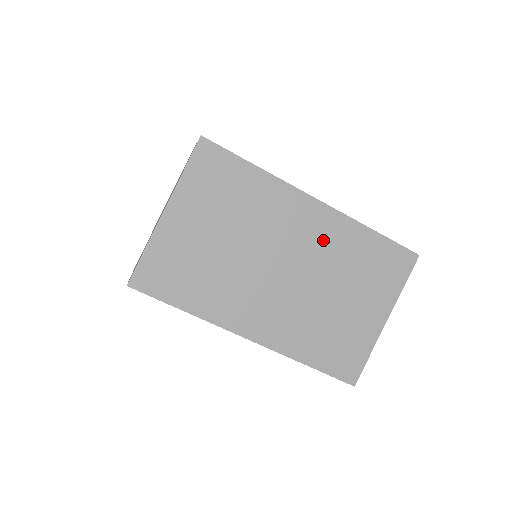
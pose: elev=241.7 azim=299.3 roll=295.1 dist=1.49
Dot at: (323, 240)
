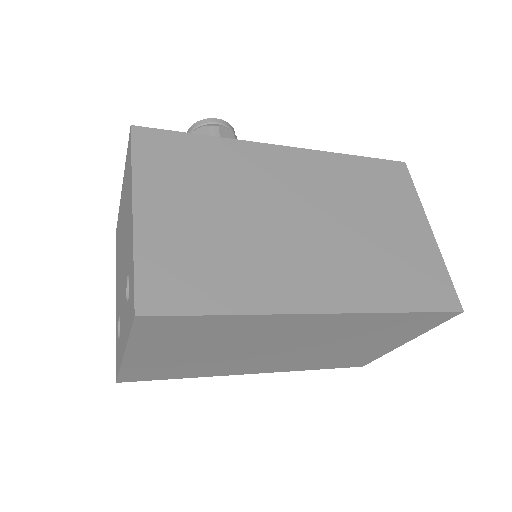
Dot at: (331, 329)
